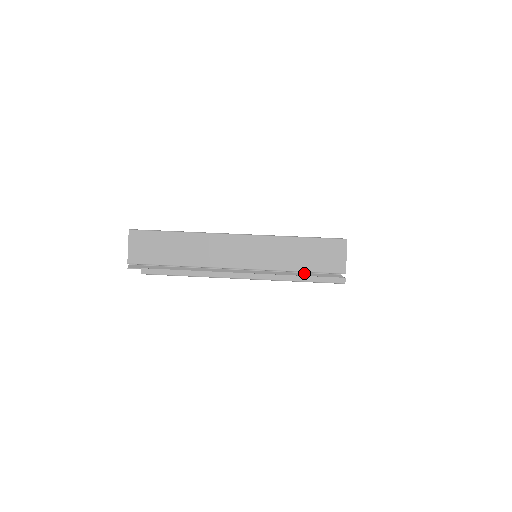
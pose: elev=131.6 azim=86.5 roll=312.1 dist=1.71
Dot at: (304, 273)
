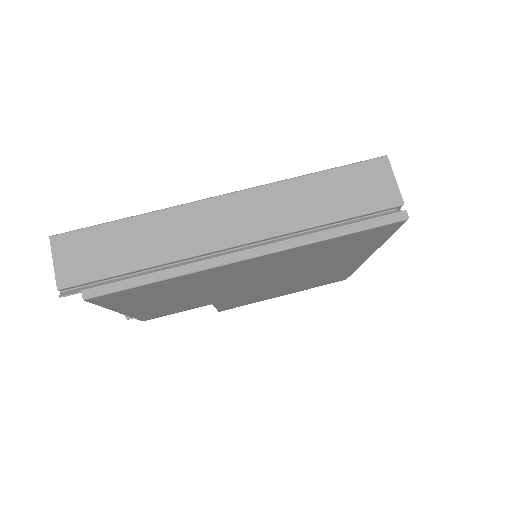
Dot at: (341, 223)
